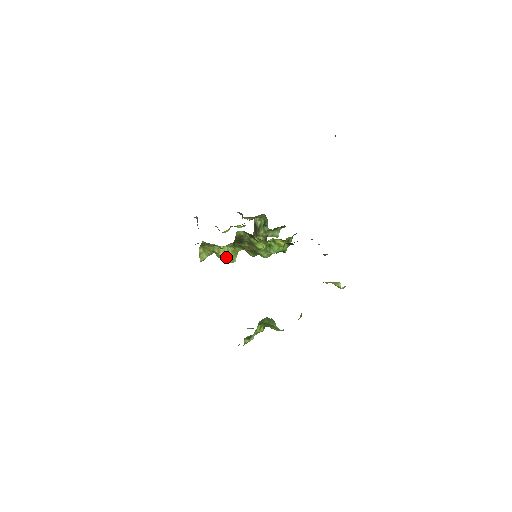
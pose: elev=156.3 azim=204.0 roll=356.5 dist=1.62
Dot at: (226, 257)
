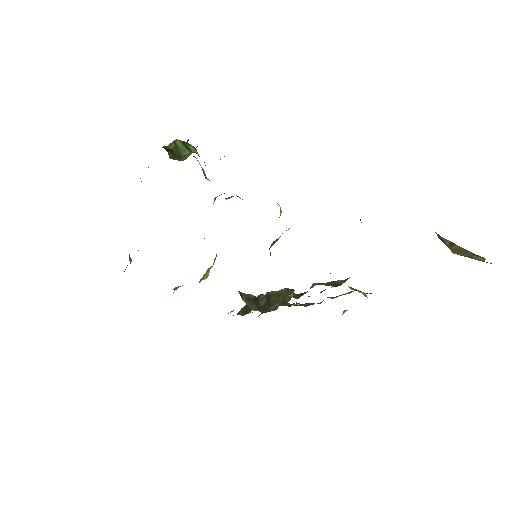
Dot at: occluded
